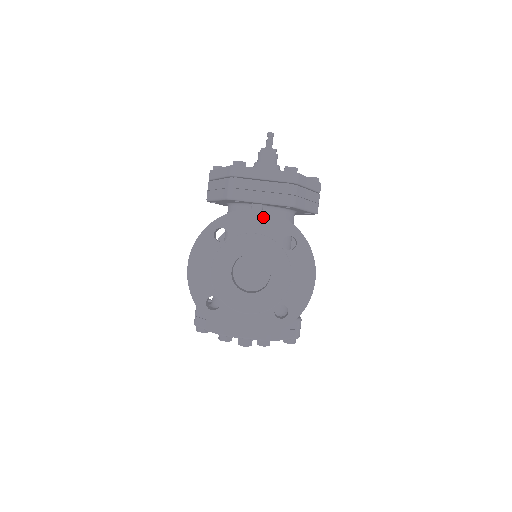
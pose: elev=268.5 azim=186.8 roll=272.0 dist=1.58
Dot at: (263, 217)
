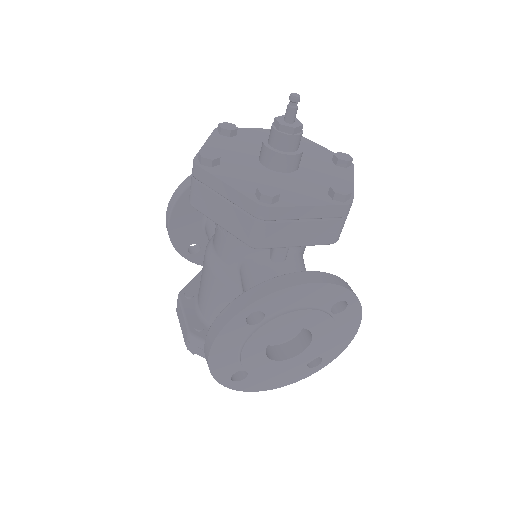
Dot at: (313, 290)
